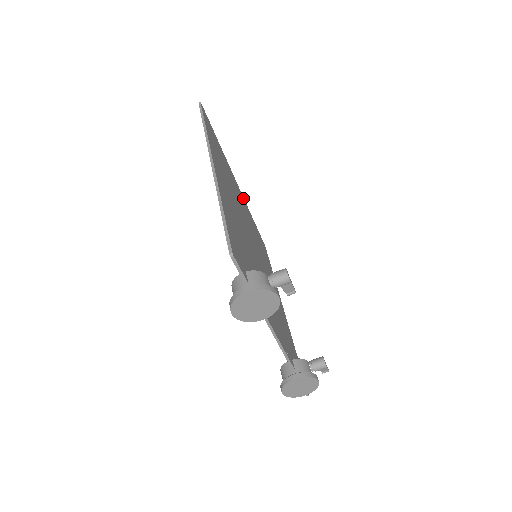
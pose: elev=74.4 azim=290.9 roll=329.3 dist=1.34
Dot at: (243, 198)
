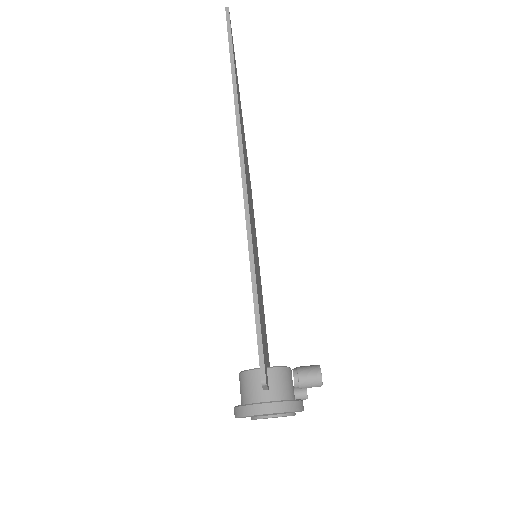
Dot at: occluded
